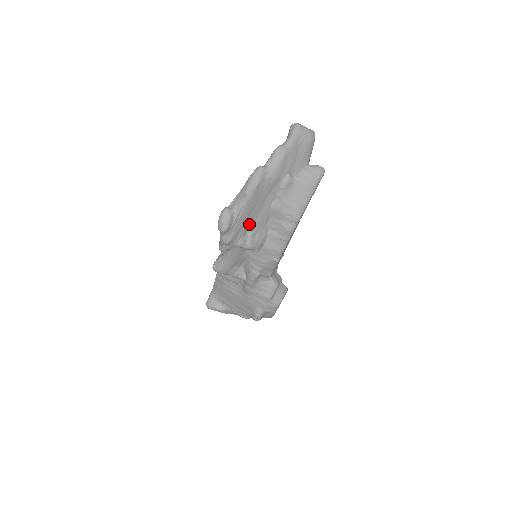
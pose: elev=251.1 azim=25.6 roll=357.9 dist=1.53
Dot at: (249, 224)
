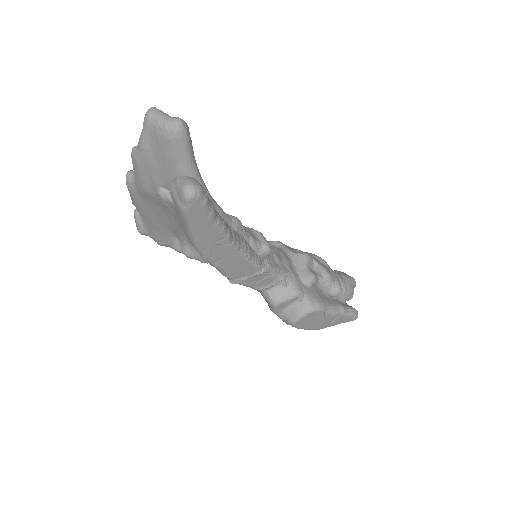
Dot at: (171, 231)
